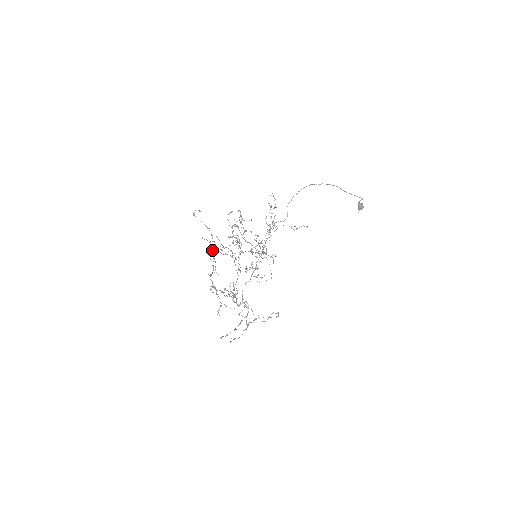
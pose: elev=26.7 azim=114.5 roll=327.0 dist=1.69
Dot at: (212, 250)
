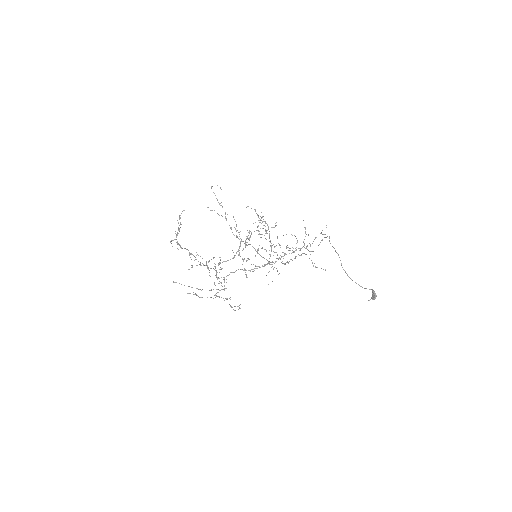
Dot at: occluded
